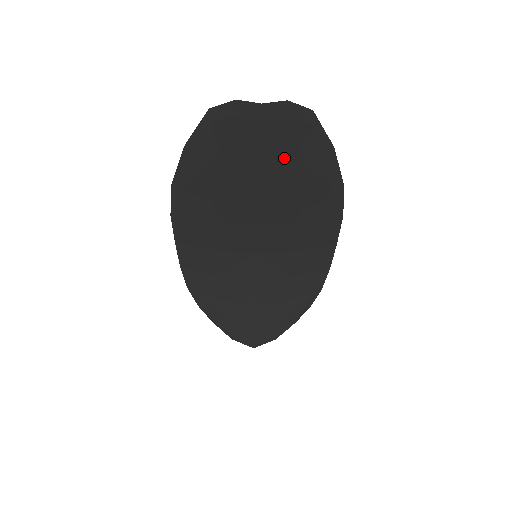
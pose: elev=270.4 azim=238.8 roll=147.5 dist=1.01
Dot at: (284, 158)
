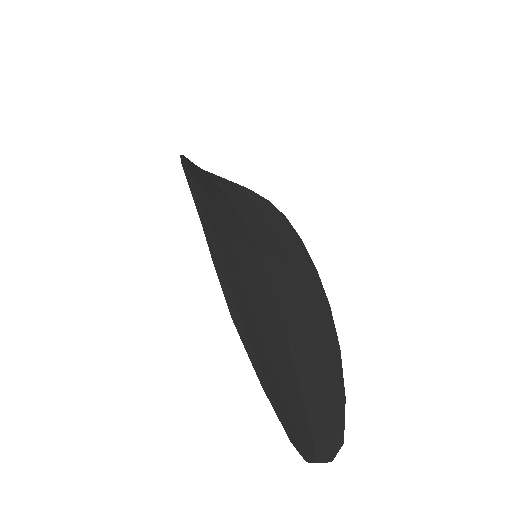
Dot at: (313, 395)
